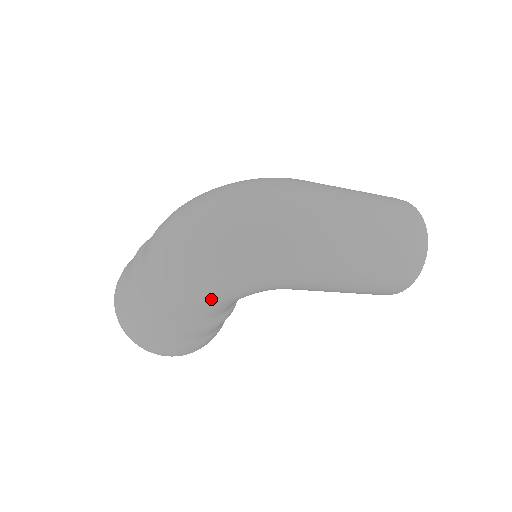
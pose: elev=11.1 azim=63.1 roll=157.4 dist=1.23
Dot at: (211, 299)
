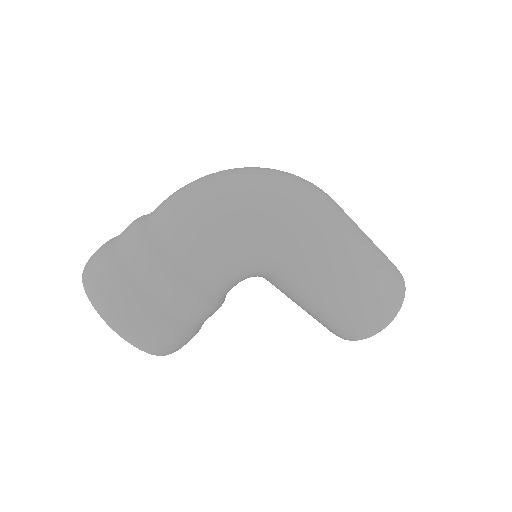
Dot at: (228, 247)
